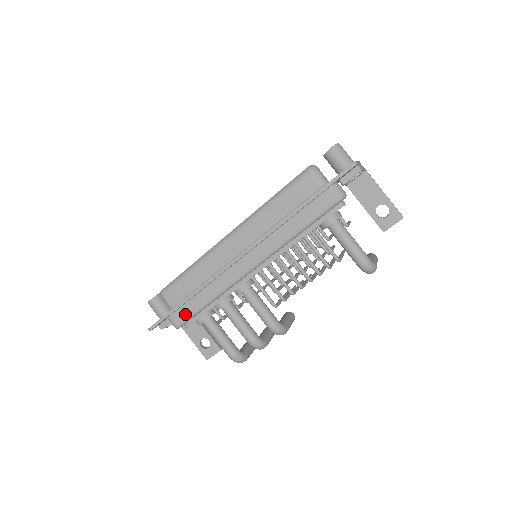
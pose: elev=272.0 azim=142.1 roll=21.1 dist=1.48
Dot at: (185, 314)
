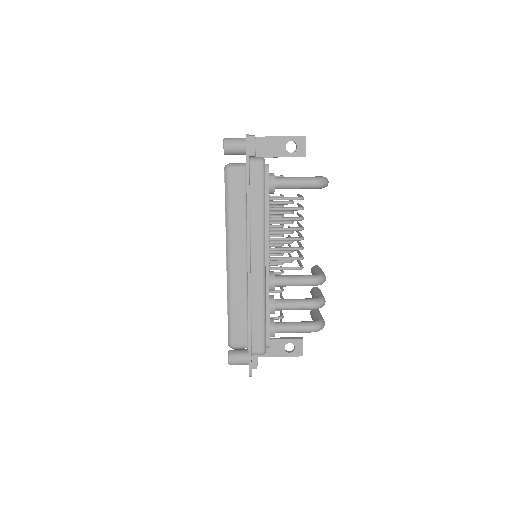
Dot at: (259, 338)
